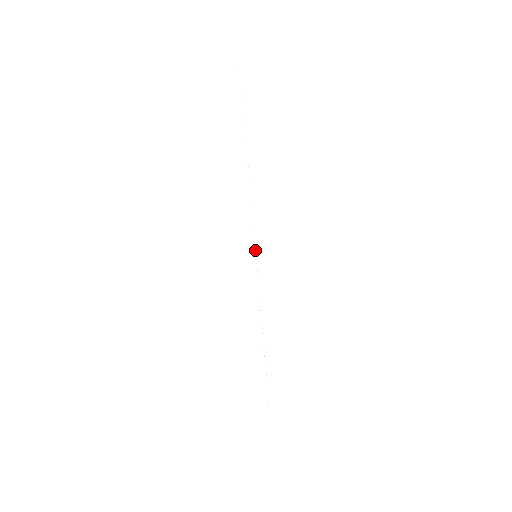
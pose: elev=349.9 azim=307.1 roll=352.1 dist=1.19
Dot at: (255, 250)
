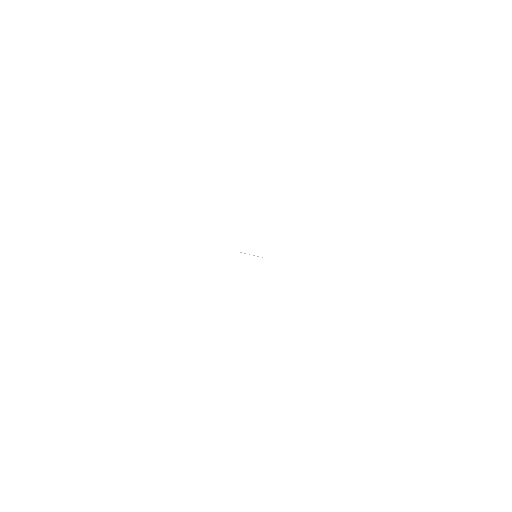
Dot at: occluded
